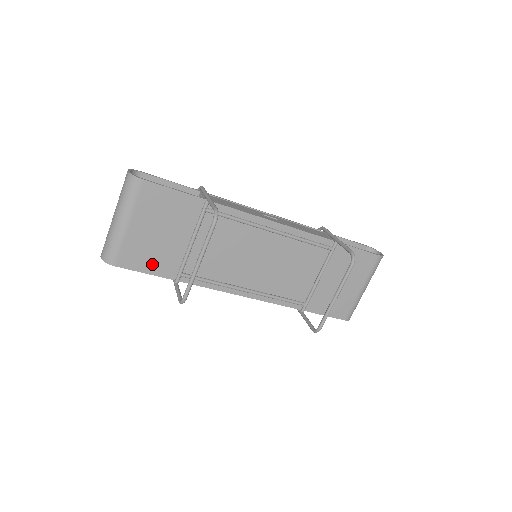
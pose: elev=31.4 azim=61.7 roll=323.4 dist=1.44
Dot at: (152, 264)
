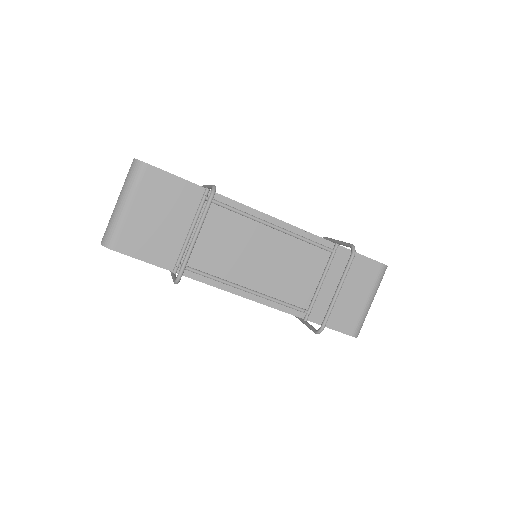
Dot at: (150, 252)
